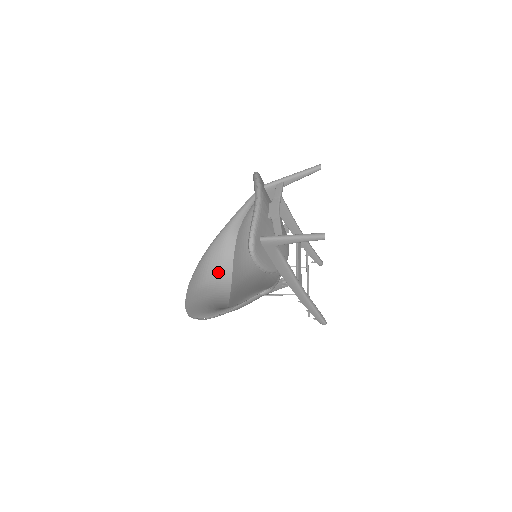
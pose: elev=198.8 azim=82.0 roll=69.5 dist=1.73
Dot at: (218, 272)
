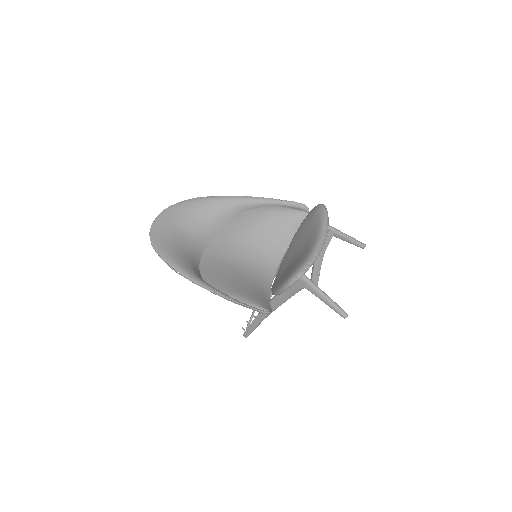
Dot at: (202, 228)
